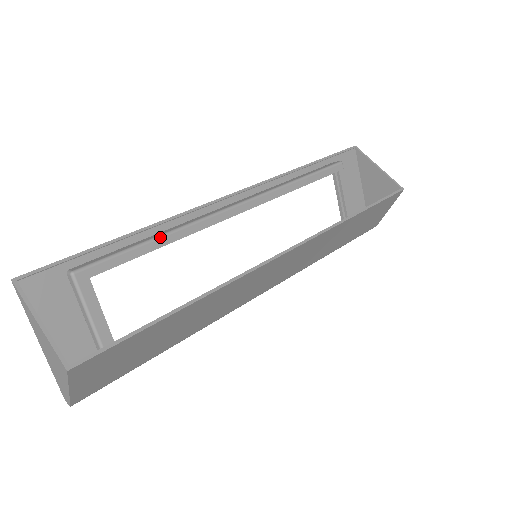
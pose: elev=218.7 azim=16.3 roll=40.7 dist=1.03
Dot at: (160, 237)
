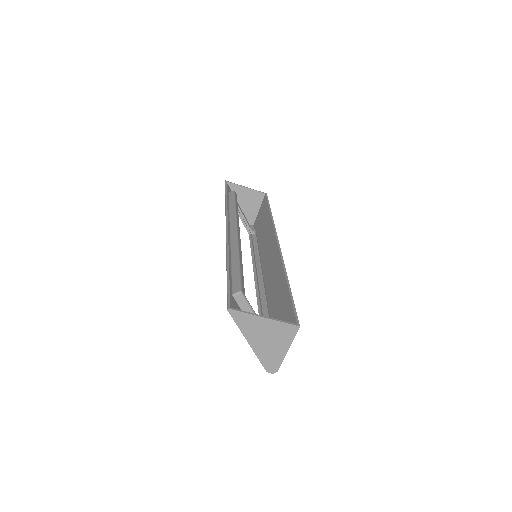
Dot at: (239, 259)
